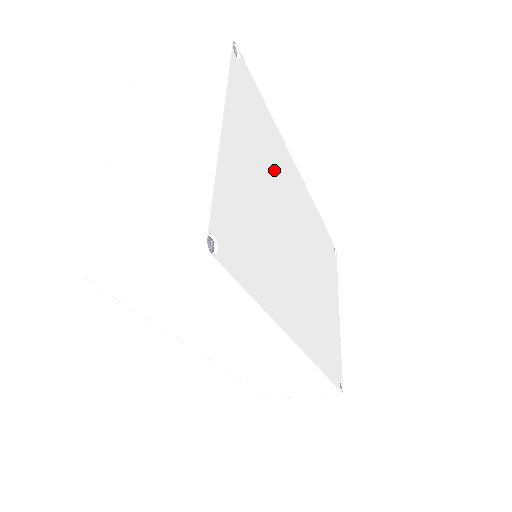
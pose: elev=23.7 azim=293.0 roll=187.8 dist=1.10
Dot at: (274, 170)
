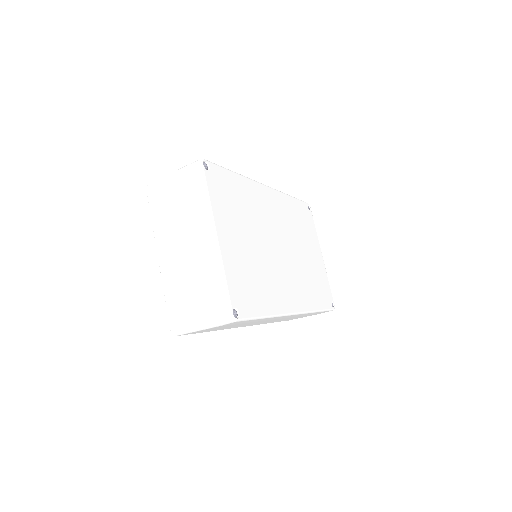
Dot at: (252, 214)
